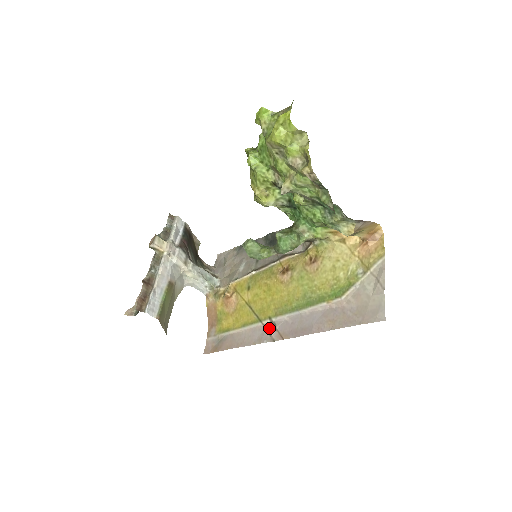
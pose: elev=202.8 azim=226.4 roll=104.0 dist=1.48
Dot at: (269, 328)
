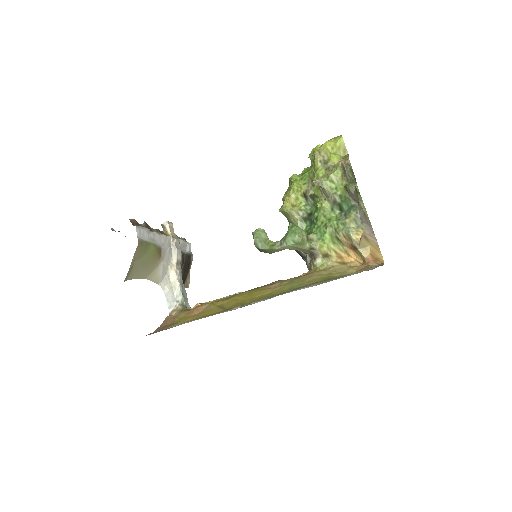
Dot at: occluded
